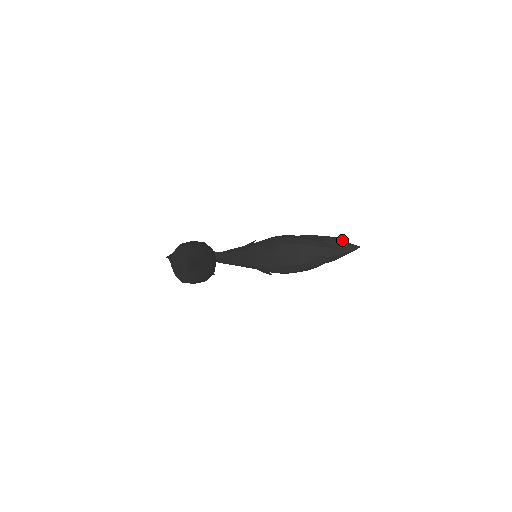
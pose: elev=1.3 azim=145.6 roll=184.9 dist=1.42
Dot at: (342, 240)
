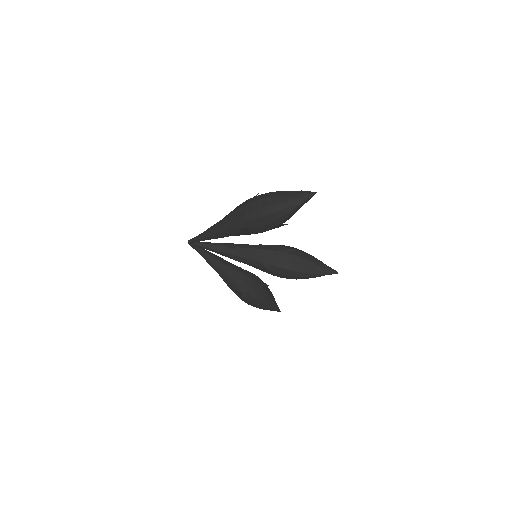
Dot at: occluded
